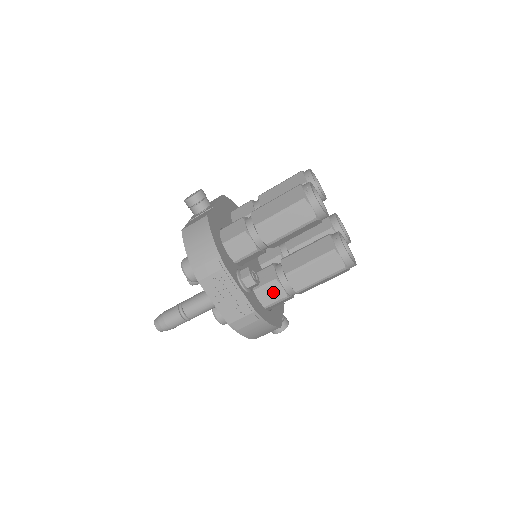
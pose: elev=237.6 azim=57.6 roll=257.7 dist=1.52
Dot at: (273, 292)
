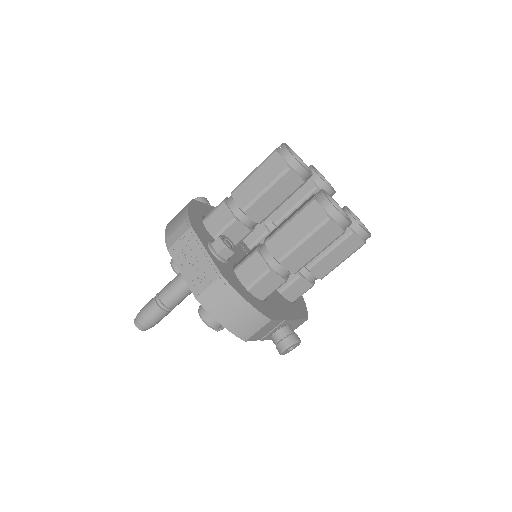
Dot at: (253, 266)
